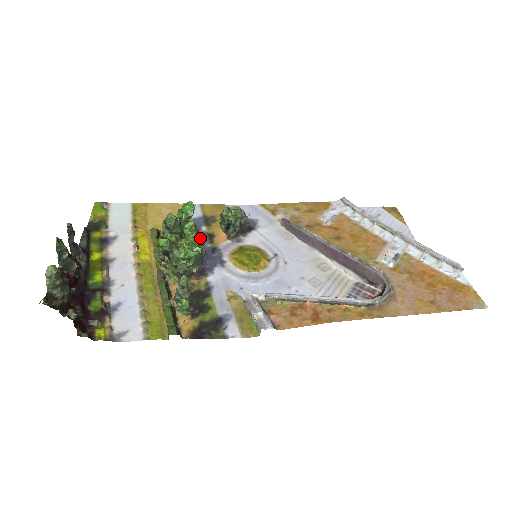
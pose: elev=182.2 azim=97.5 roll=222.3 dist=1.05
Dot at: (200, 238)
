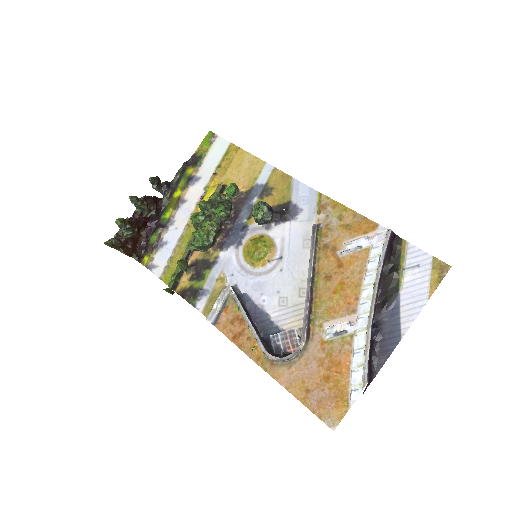
Dot at: (215, 228)
